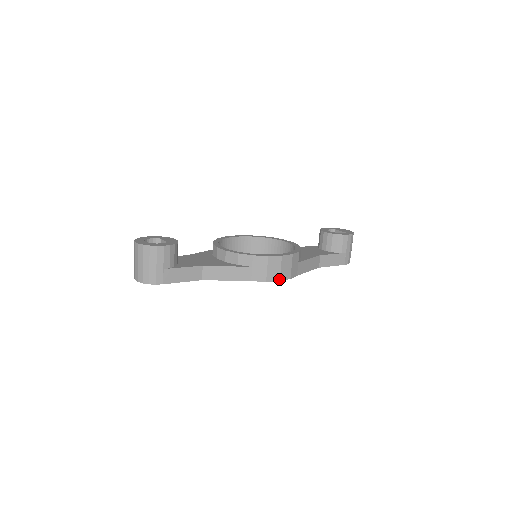
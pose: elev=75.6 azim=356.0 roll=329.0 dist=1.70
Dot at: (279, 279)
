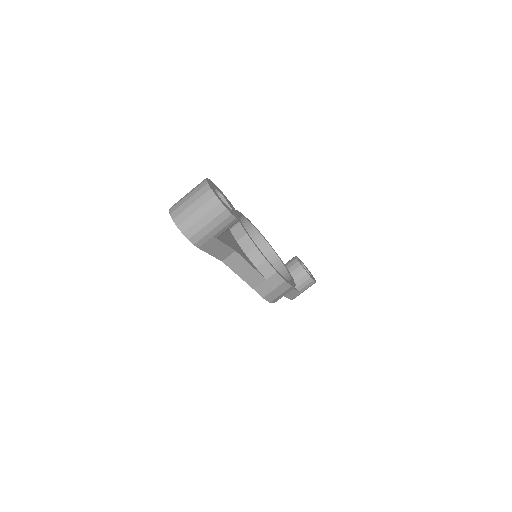
Dot at: (271, 301)
